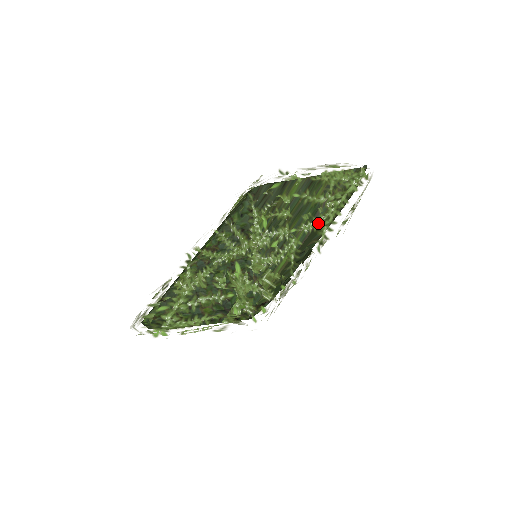
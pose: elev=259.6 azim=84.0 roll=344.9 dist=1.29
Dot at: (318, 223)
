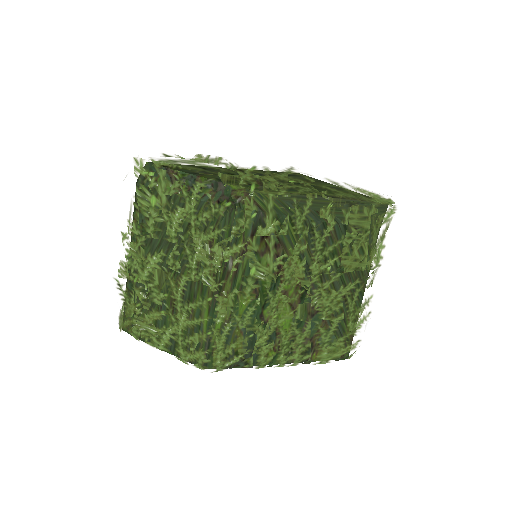
Dot at: (337, 191)
